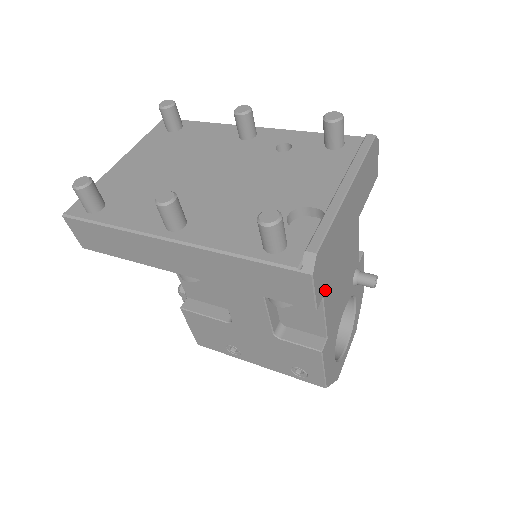
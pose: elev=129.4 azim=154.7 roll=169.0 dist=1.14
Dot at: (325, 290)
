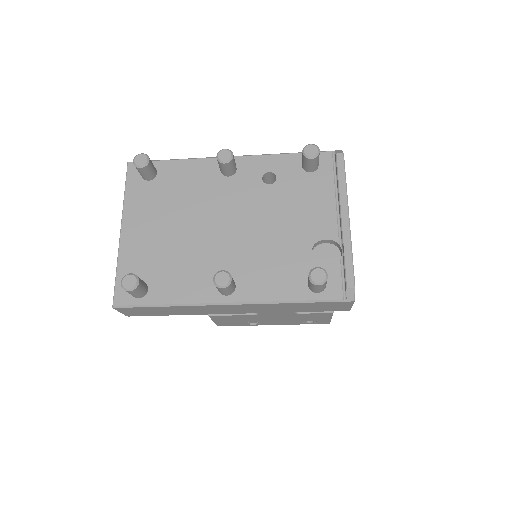
Dot at: occluded
